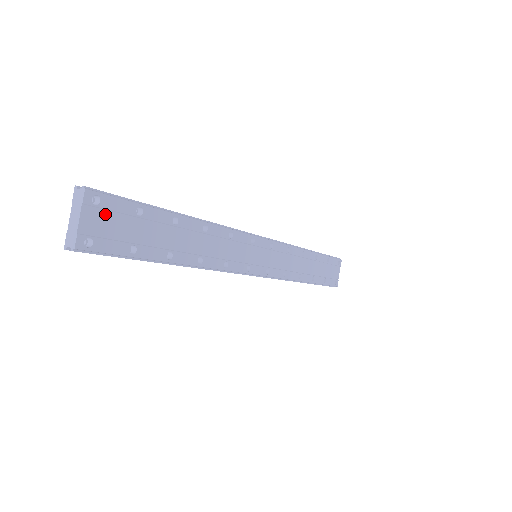
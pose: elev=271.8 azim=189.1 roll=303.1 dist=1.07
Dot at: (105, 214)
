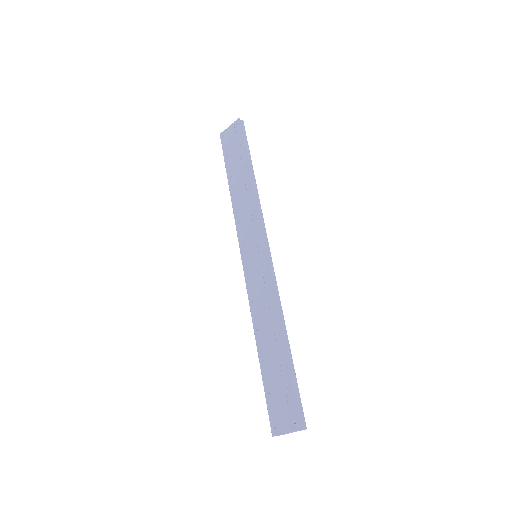
Dot at: occluded
